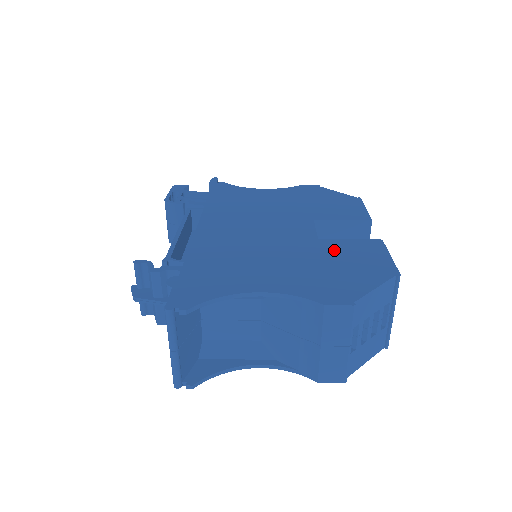
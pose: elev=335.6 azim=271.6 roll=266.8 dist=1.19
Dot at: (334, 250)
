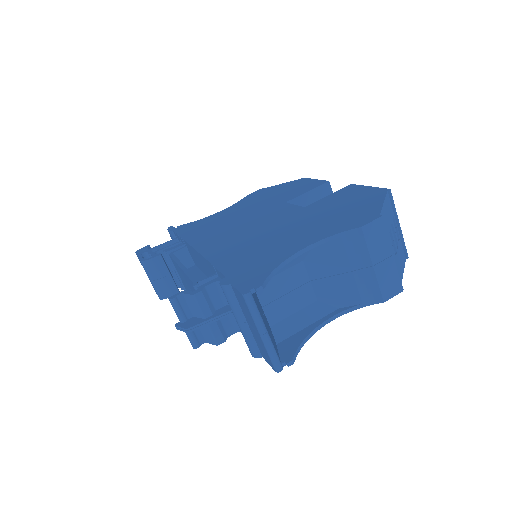
Dot at: (325, 205)
